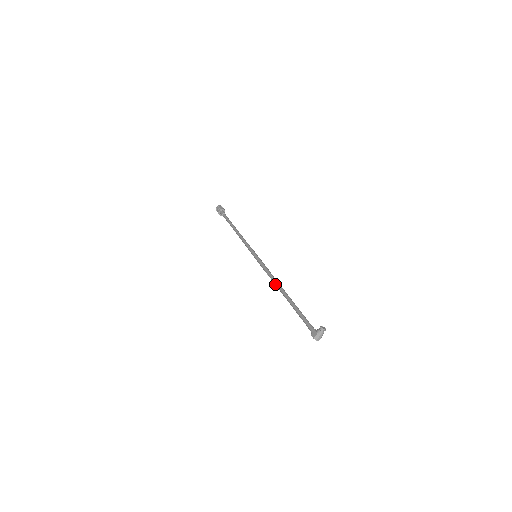
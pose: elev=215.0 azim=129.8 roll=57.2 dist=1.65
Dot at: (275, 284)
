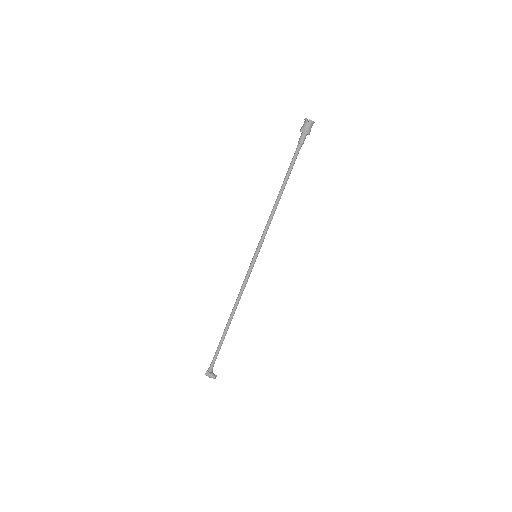
Dot at: (234, 307)
